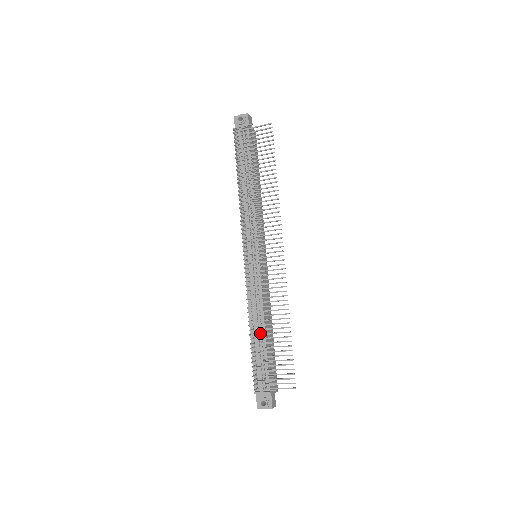
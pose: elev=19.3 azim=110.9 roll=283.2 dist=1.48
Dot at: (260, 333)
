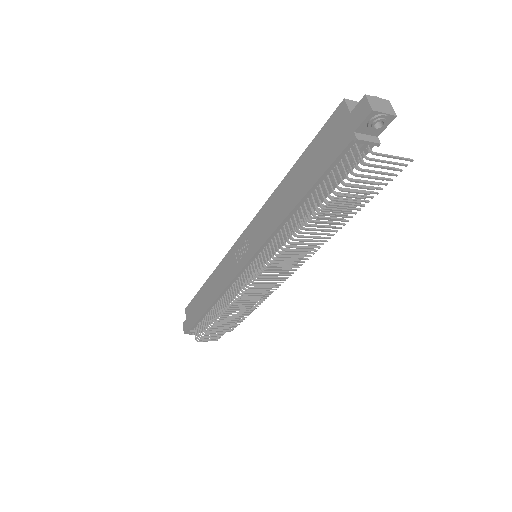
Dot at: occluded
